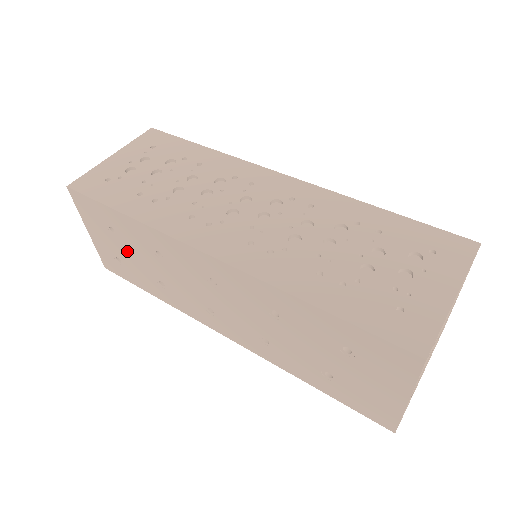
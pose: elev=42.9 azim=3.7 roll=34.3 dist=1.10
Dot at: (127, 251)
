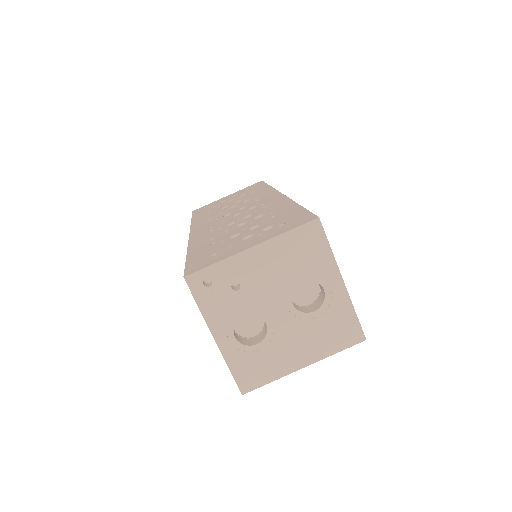
Dot at: occluded
